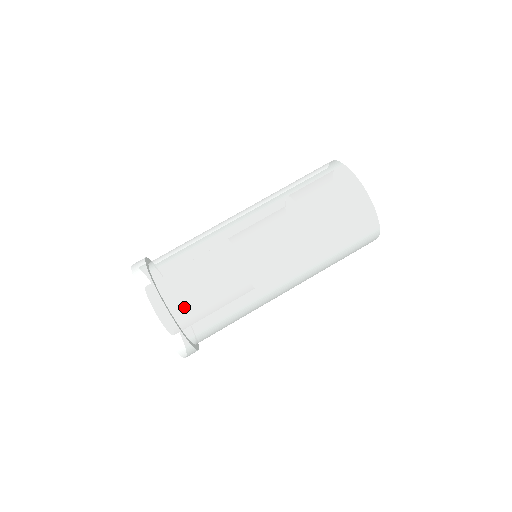
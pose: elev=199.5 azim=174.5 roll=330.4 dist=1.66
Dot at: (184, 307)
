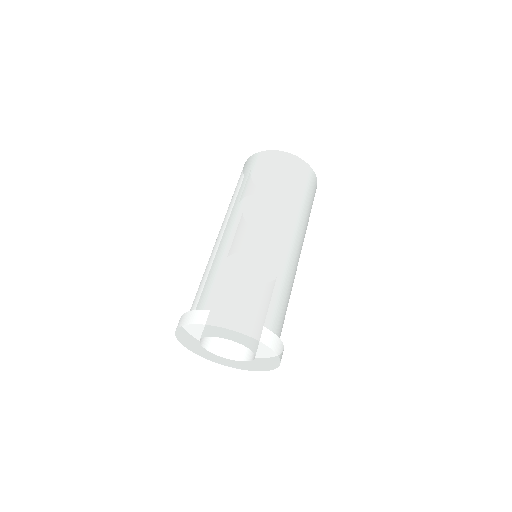
Dot at: (278, 328)
